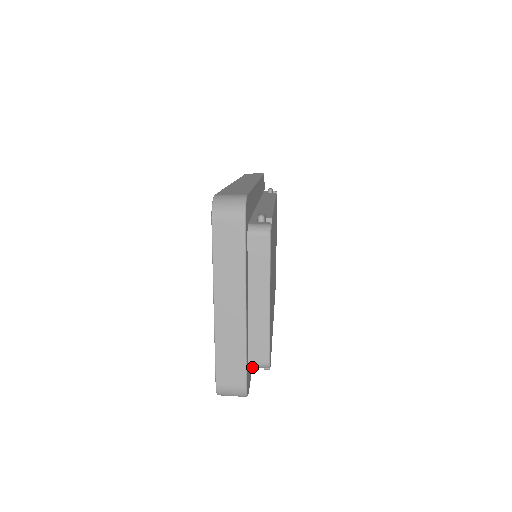
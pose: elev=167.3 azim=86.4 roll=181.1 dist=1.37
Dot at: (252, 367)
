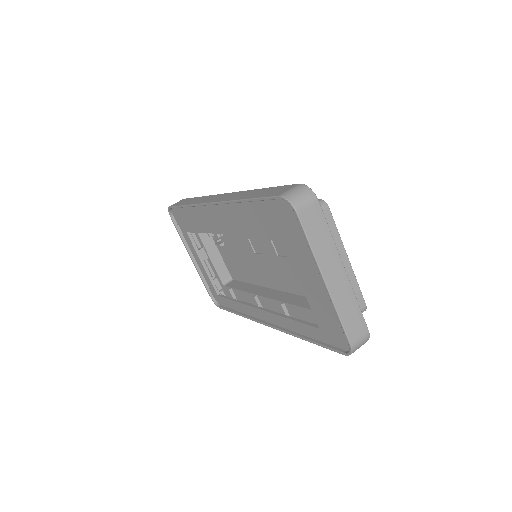
Dot at: occluded
